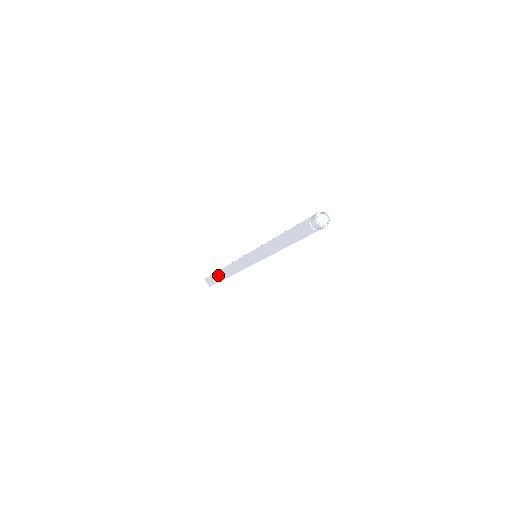
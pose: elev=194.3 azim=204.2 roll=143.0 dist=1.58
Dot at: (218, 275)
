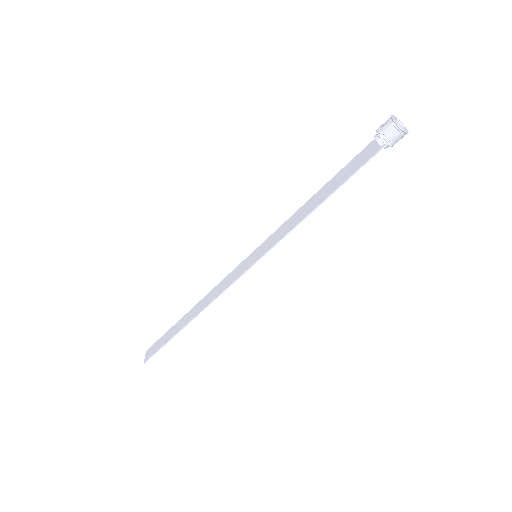
Dot at: (173, 329)
